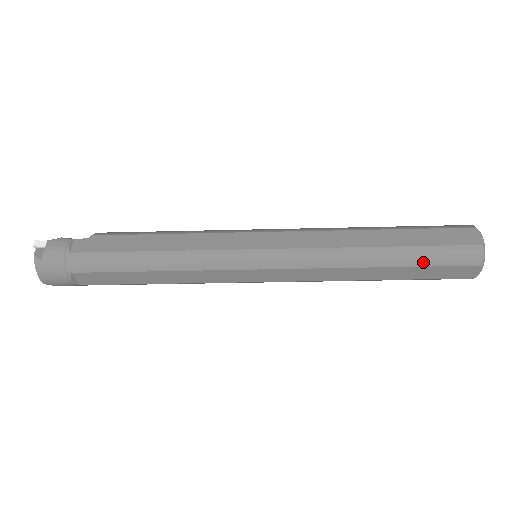
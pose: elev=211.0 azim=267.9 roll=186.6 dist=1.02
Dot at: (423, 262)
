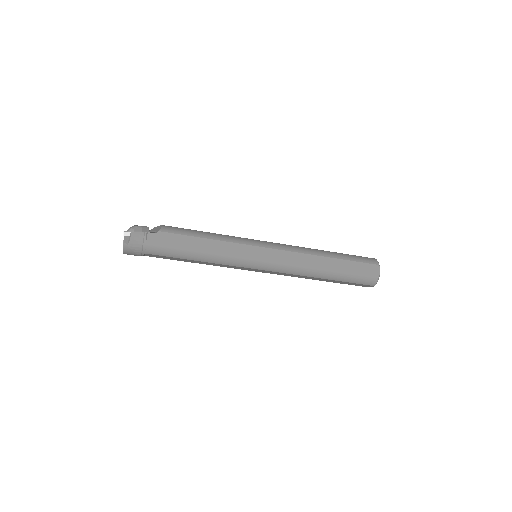
Dot at: (346, 280)
